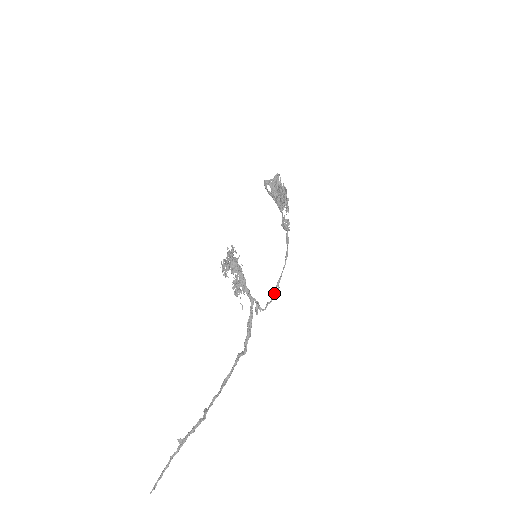
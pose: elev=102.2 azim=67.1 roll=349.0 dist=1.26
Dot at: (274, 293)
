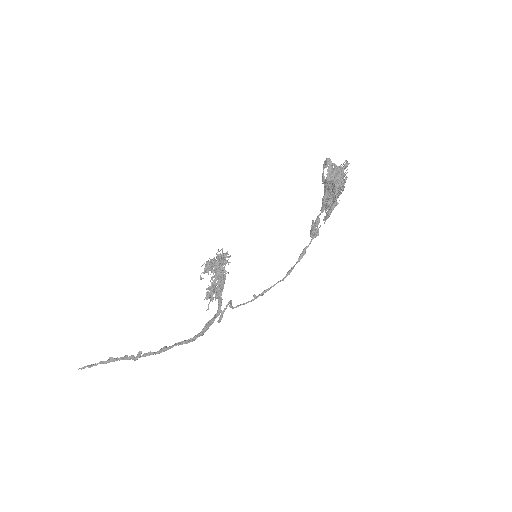
Dot at: (254, 298)
